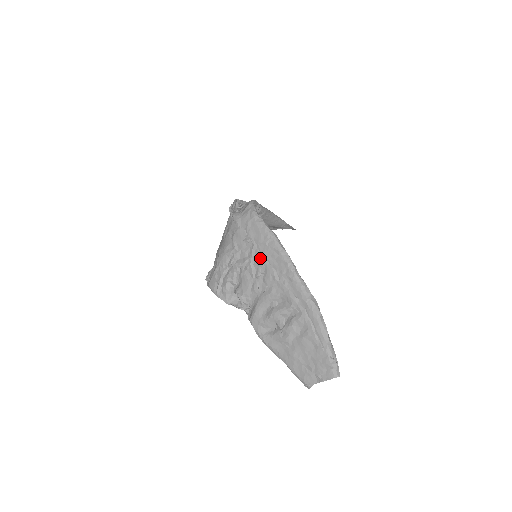
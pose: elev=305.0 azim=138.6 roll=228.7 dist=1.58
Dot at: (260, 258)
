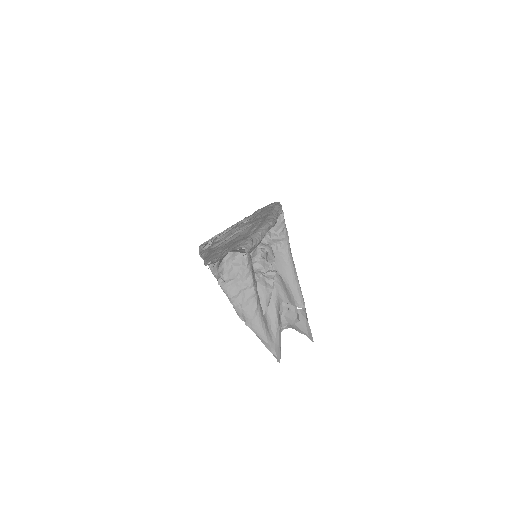
Dot at: (256, 214)
